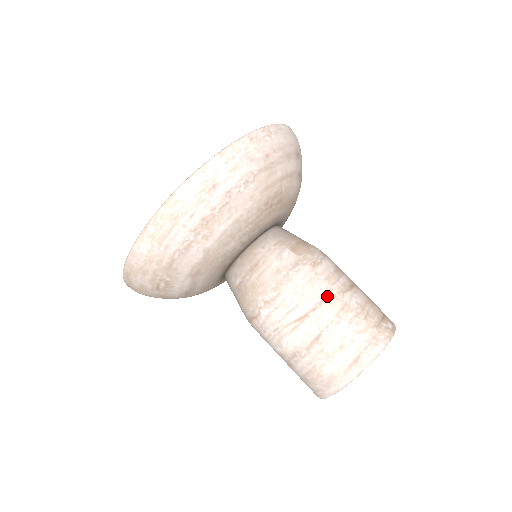
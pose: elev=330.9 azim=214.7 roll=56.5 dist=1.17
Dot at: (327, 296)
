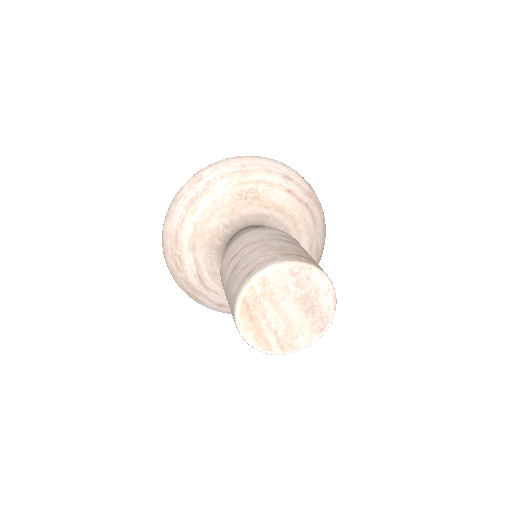
Dot at: (257, 241)
